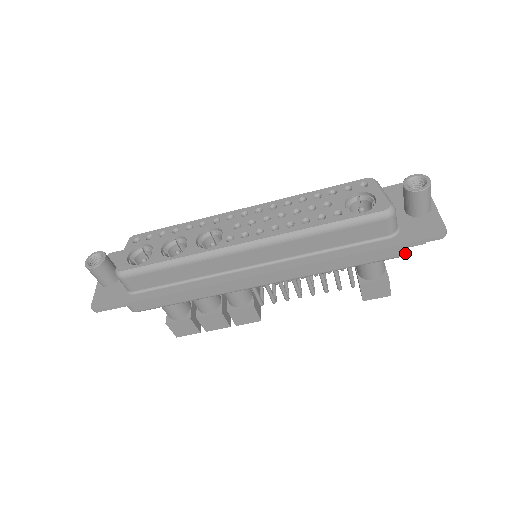
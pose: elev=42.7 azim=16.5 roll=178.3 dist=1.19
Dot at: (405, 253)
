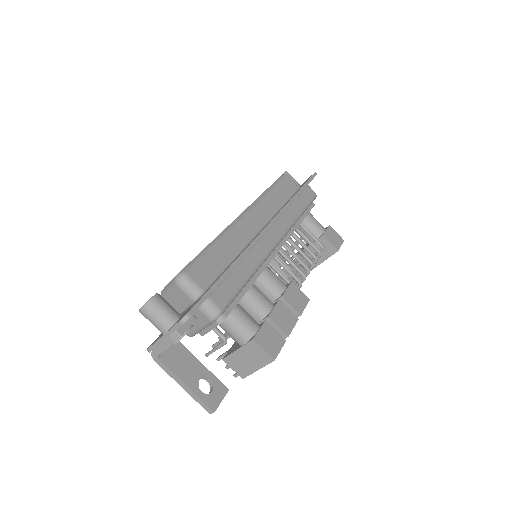
Dot at: (315, 193)
